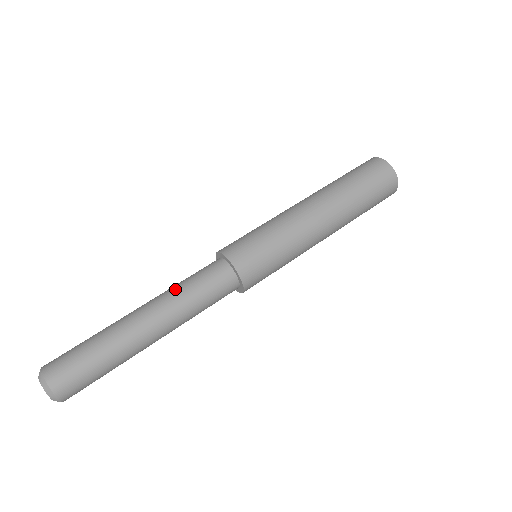
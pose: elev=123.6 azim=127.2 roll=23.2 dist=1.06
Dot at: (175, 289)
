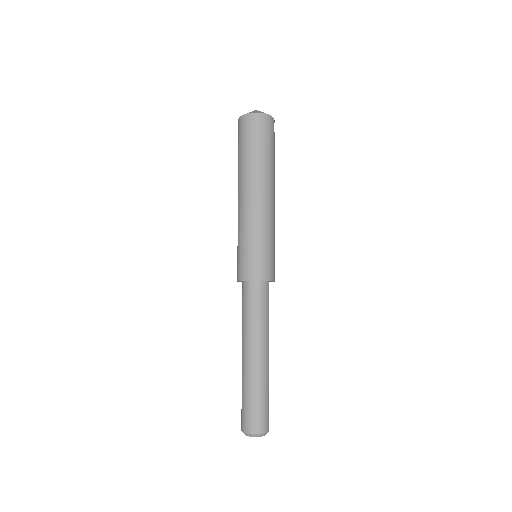
Dot at: (259, 326)
